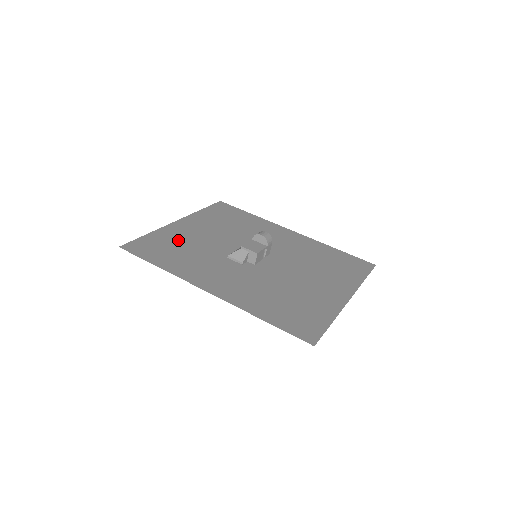
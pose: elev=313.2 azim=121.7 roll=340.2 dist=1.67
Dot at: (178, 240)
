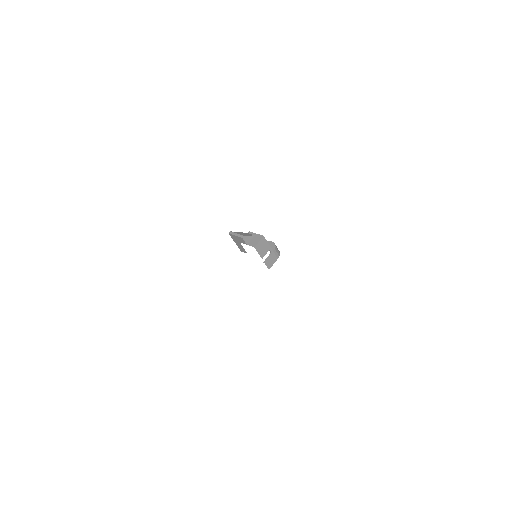
Dot at: occluded
